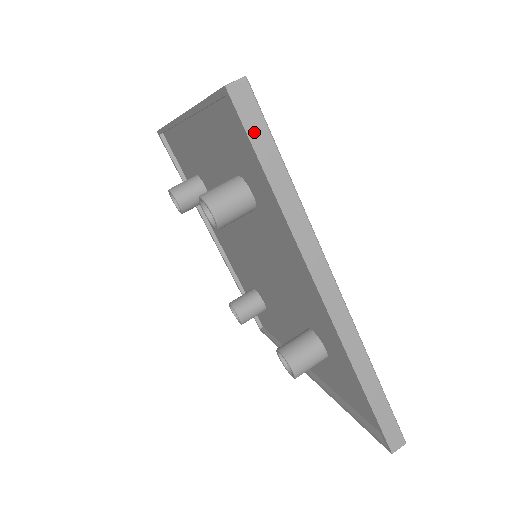
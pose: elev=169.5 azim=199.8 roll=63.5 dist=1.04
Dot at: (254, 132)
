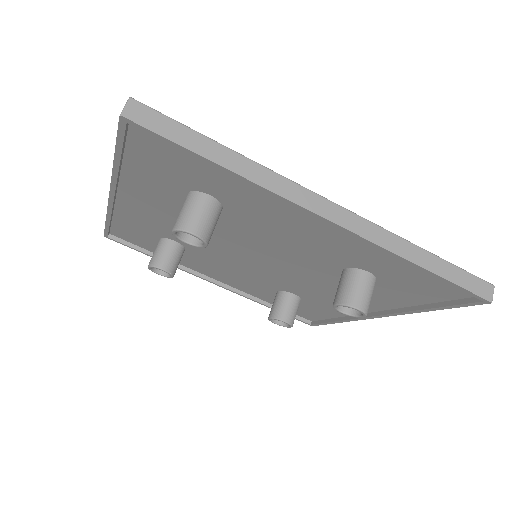
Dot at: (170, 133)
